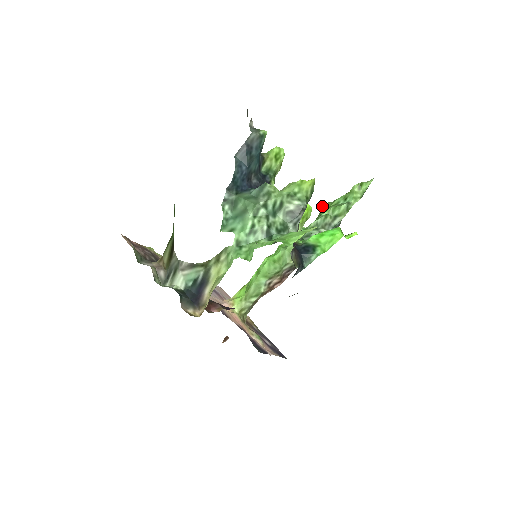
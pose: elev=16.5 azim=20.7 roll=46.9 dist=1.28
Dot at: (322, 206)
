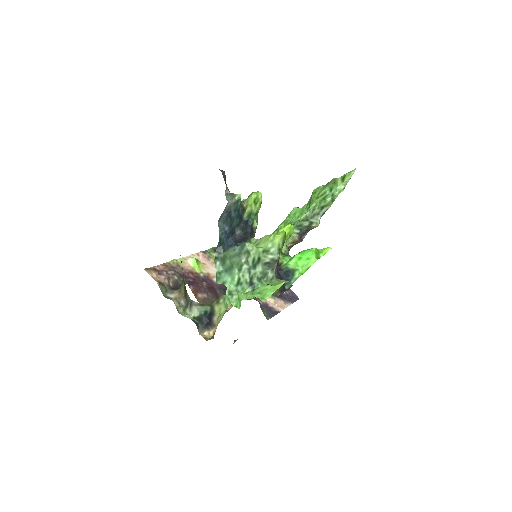
Dot at: (312, 193)
